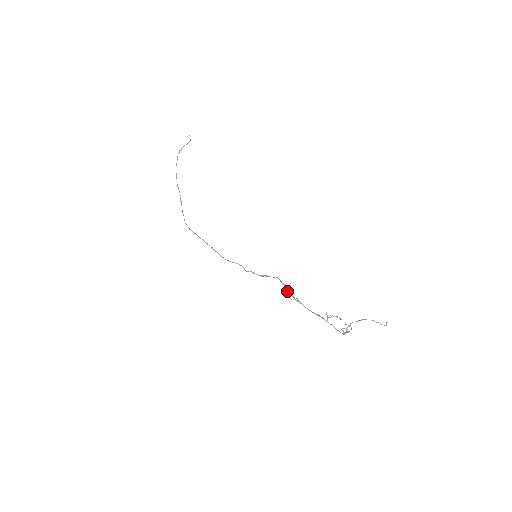
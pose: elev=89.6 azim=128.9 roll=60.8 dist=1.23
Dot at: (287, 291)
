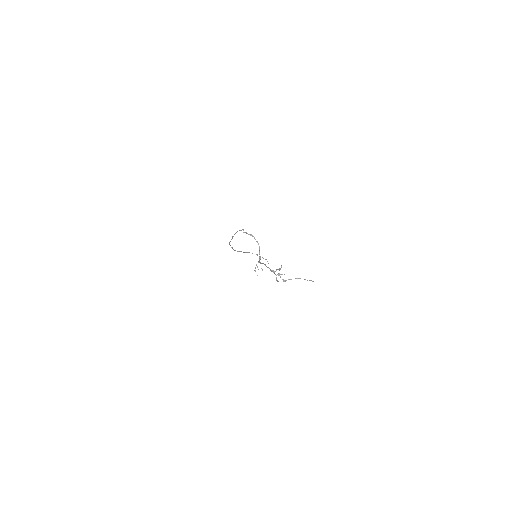
Dot at: (259, 260)
